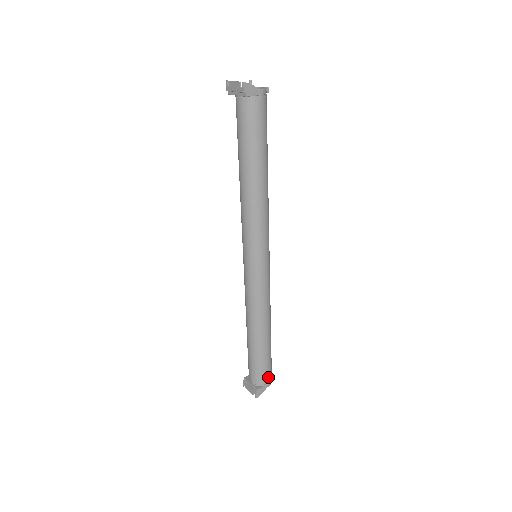
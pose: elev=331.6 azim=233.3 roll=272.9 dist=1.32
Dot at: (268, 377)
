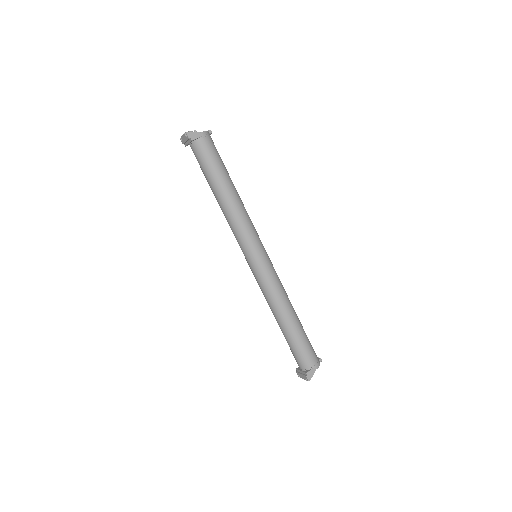
Dot at: (313, 359)
